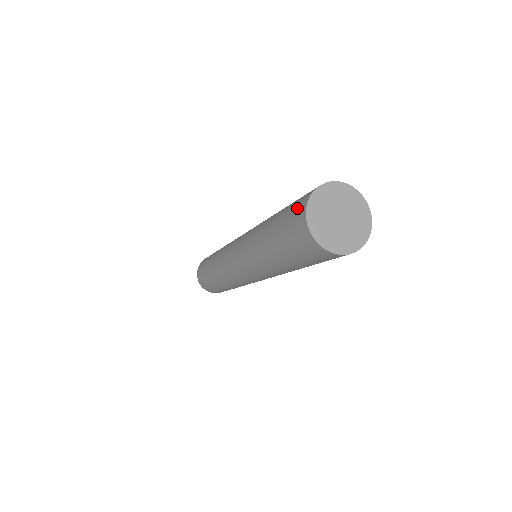
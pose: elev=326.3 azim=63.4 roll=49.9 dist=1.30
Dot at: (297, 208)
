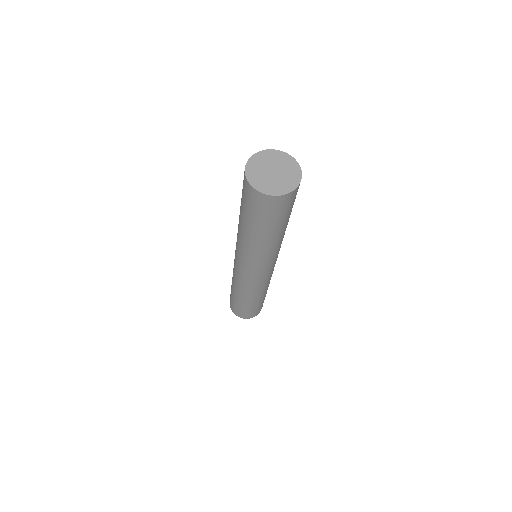
Dot at: (243, 180)
